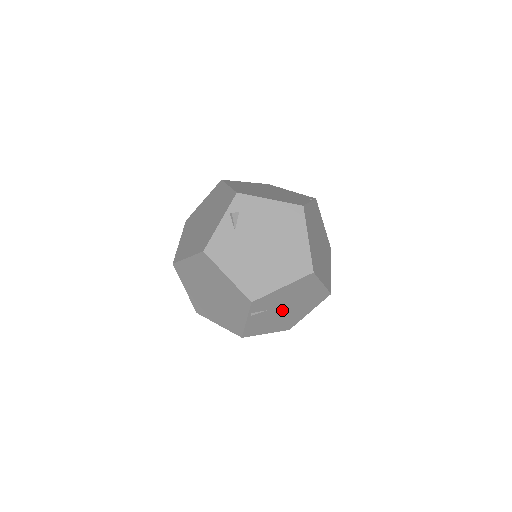
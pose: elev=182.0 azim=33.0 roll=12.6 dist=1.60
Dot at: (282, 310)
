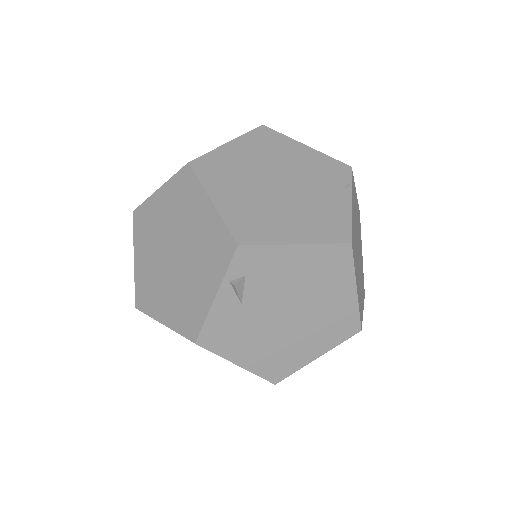
Dot at: occluded
